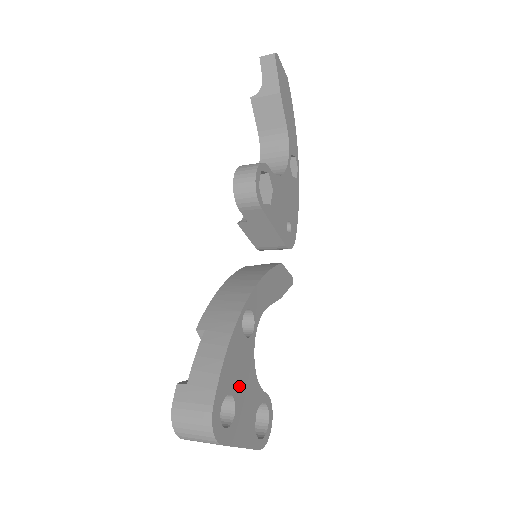
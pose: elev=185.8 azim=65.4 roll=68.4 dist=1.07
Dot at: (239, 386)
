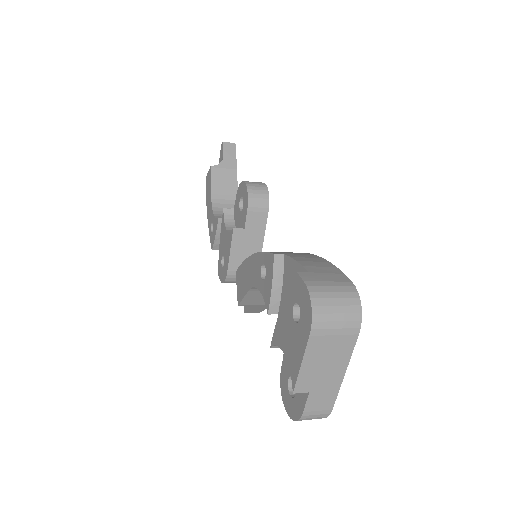
Dot at: occluded
